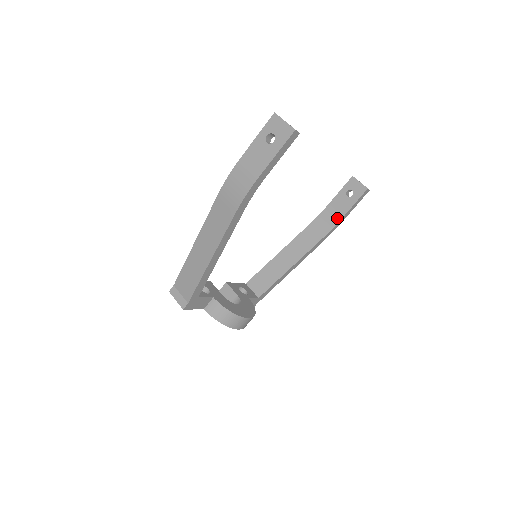
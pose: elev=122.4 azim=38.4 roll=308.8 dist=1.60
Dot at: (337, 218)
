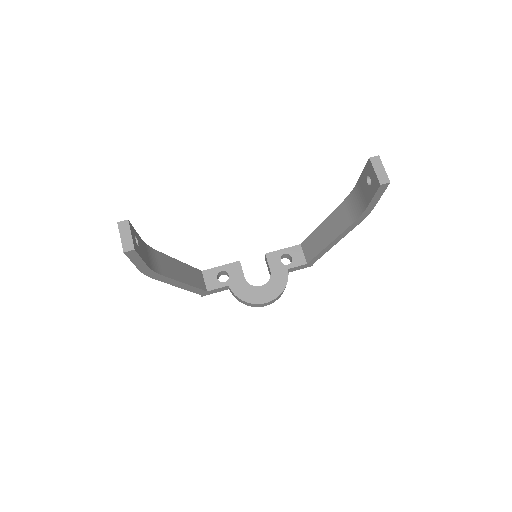
Dot at: (362, 206)
